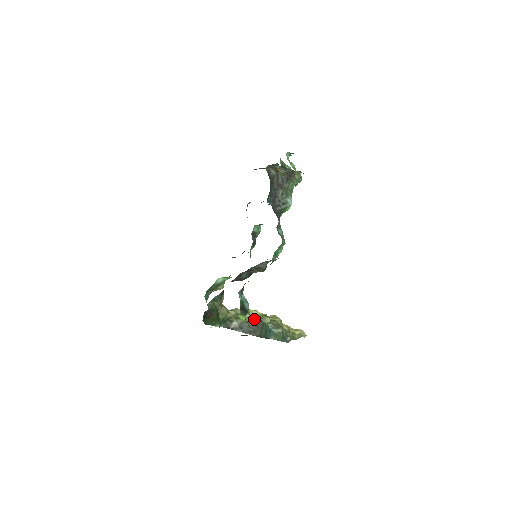
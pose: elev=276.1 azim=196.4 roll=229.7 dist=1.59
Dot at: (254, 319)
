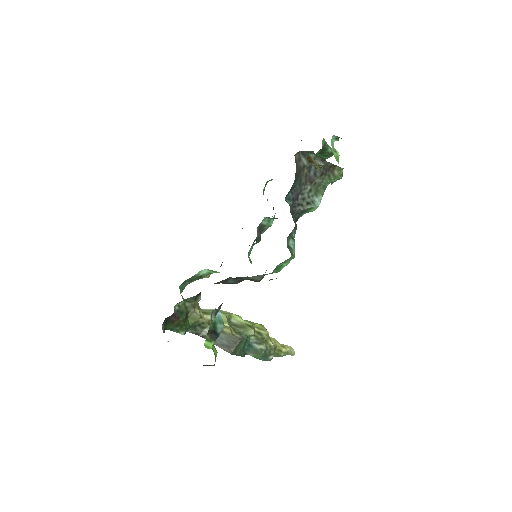
Dot at: (234, 328)
